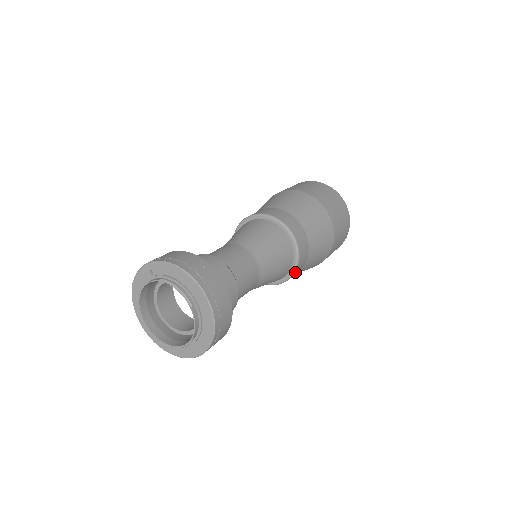
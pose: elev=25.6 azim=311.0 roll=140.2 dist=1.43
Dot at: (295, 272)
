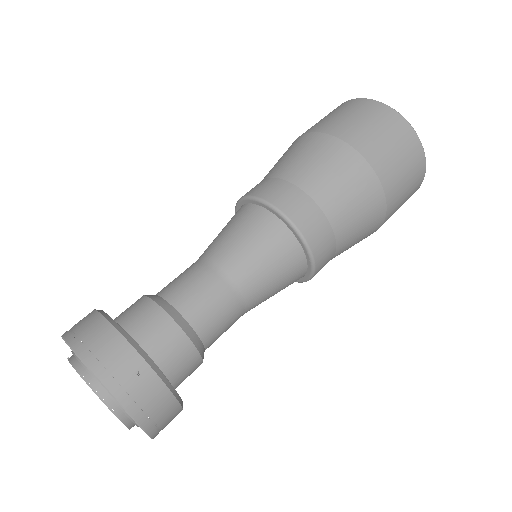
Dot at: occluded
